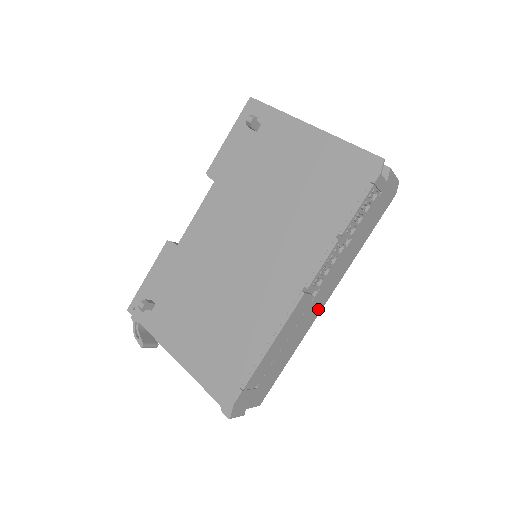
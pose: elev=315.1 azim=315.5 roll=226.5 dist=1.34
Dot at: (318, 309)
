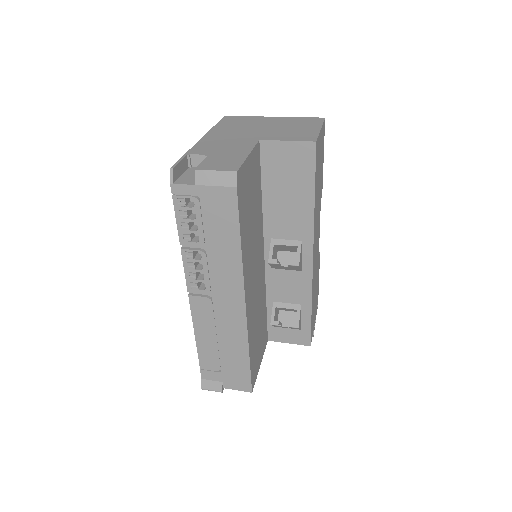
Dot at: (238, 310)
